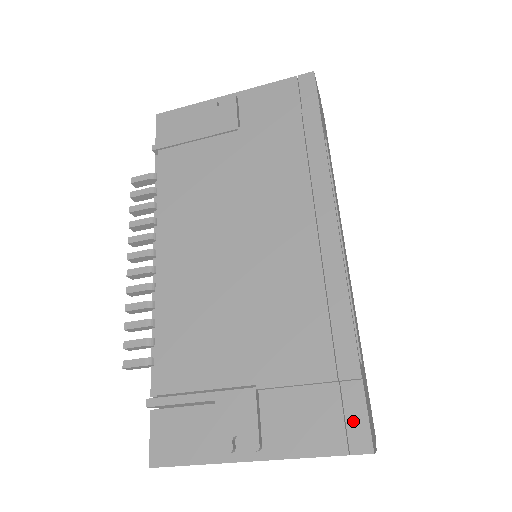
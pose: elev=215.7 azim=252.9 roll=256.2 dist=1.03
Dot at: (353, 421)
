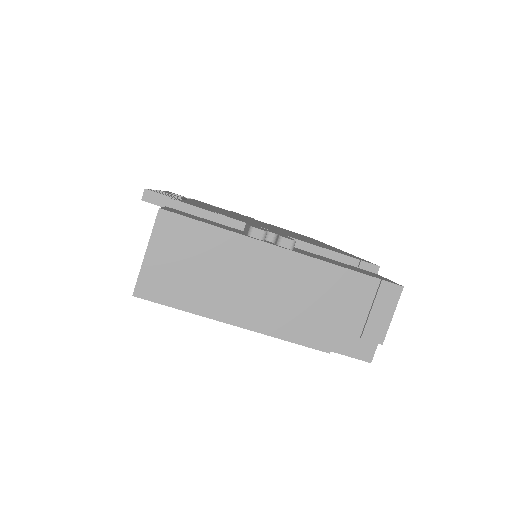
Dot at: (377, 276)
